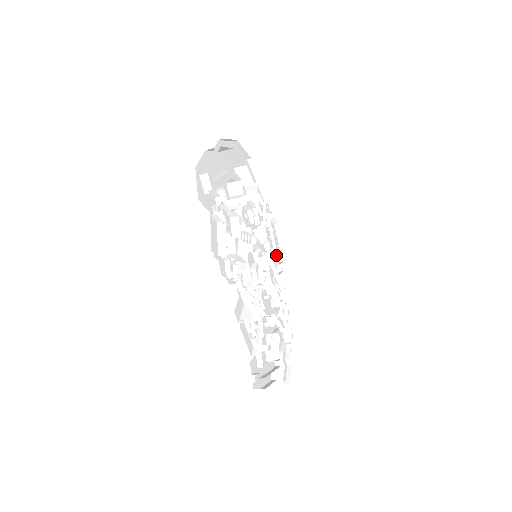
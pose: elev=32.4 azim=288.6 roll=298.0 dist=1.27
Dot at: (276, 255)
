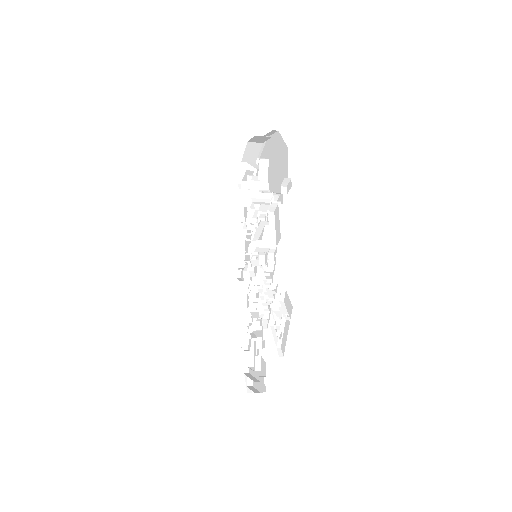
Dot at: (247, 260)
